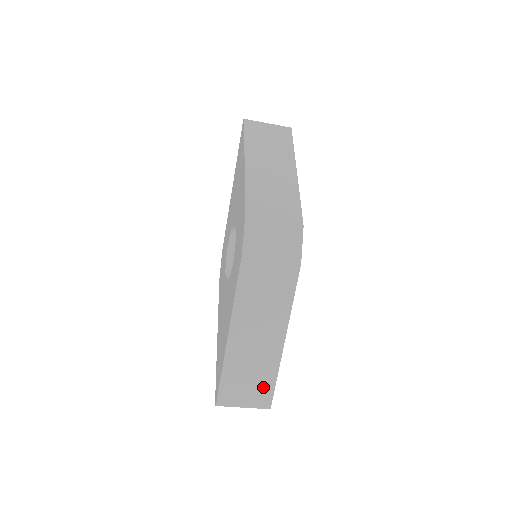
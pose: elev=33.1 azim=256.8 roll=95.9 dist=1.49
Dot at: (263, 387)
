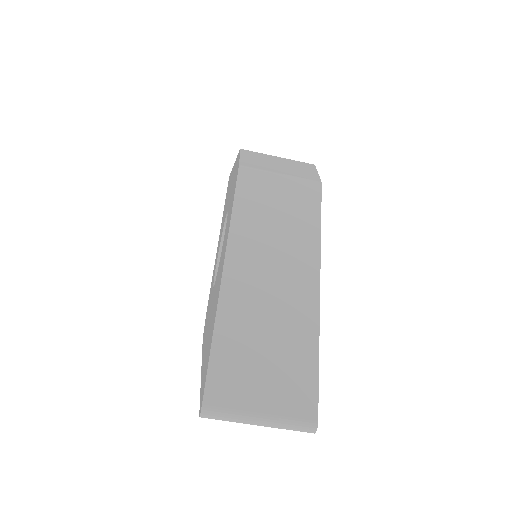
Dot at: (295, 372)
